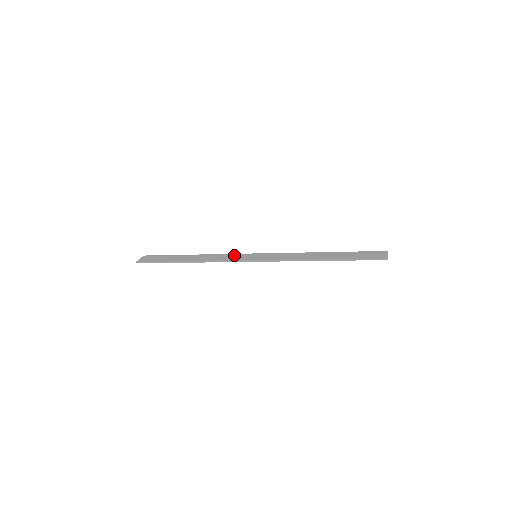
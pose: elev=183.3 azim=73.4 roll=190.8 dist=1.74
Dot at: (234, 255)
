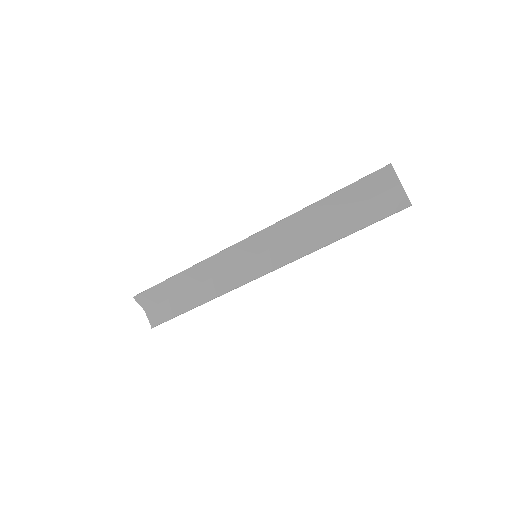
Dot at: (233, 261)
